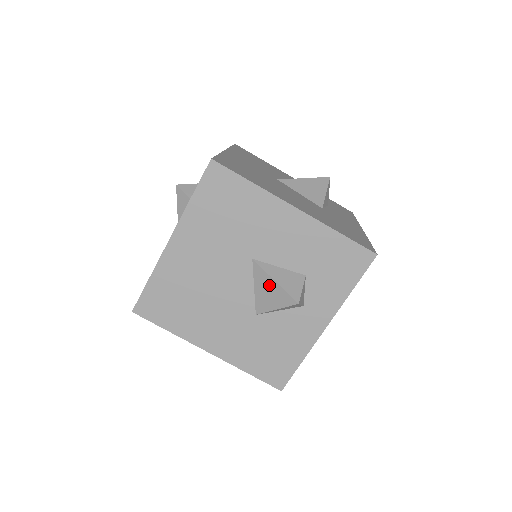
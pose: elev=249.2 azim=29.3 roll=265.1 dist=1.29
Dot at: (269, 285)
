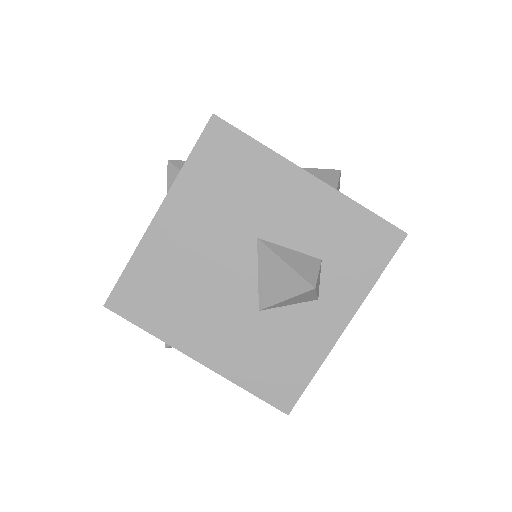
Dot at: (277, 269)
